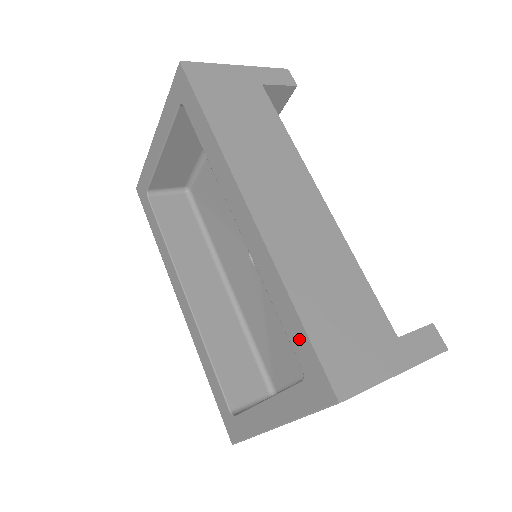
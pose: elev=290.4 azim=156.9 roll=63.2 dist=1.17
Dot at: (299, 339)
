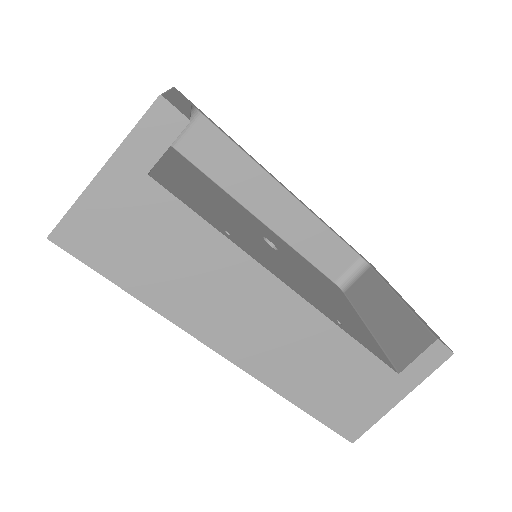
Dot at: occluded
